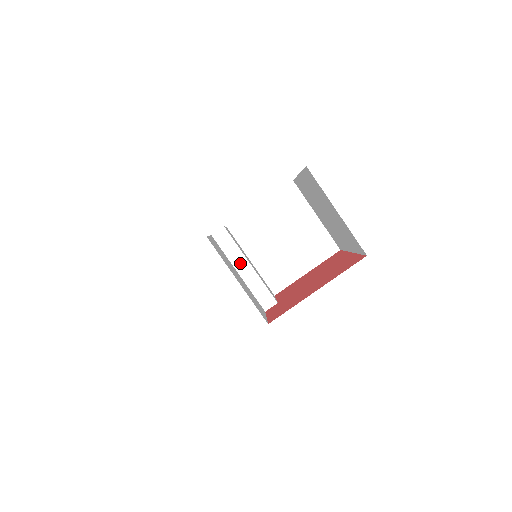
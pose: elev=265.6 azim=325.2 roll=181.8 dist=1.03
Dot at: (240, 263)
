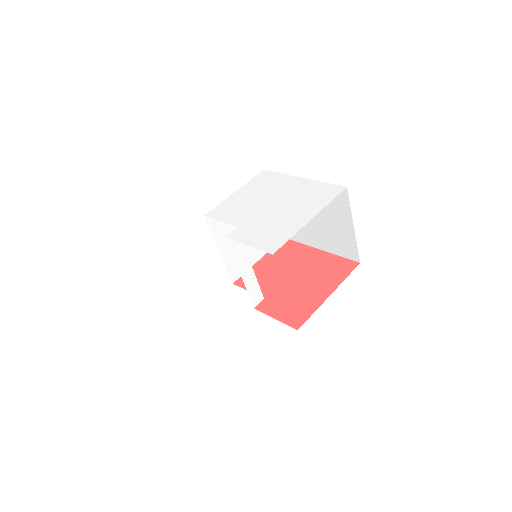
Dot at: (244, 264)
